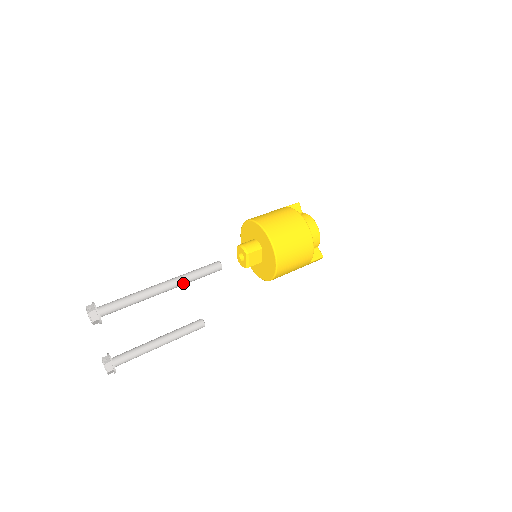
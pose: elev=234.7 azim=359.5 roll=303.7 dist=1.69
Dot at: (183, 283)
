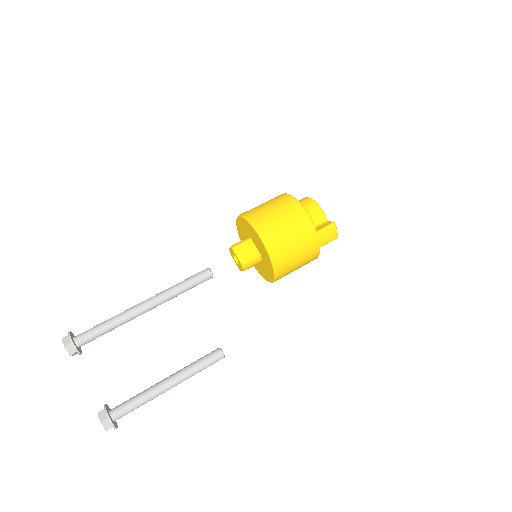
Dot at: (166, 295)
